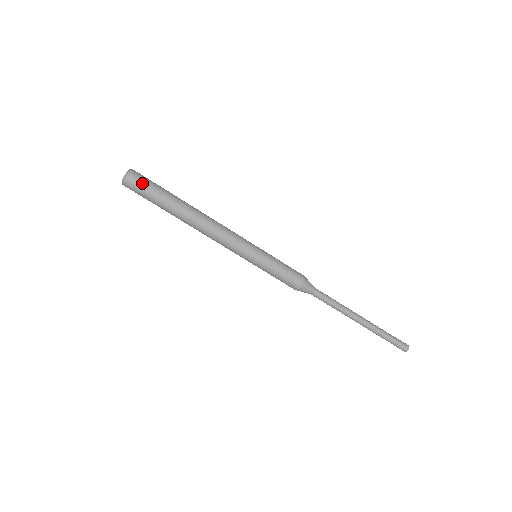
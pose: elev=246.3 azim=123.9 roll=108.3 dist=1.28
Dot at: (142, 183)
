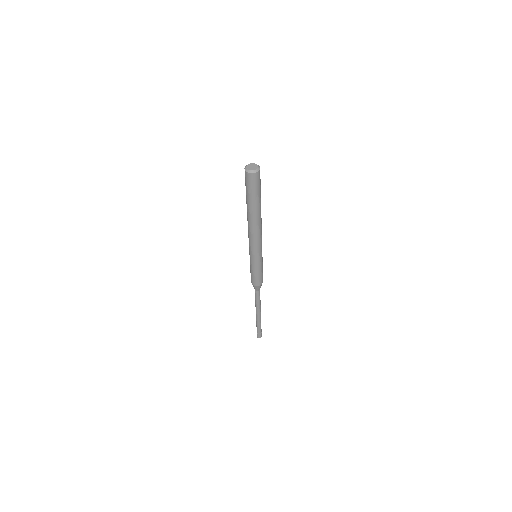
Dot at: (257, 183)
